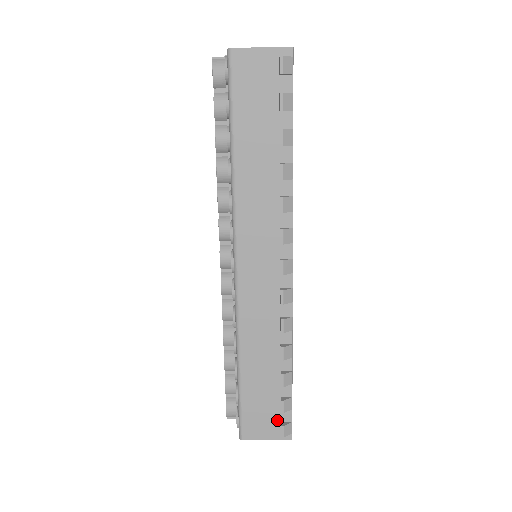
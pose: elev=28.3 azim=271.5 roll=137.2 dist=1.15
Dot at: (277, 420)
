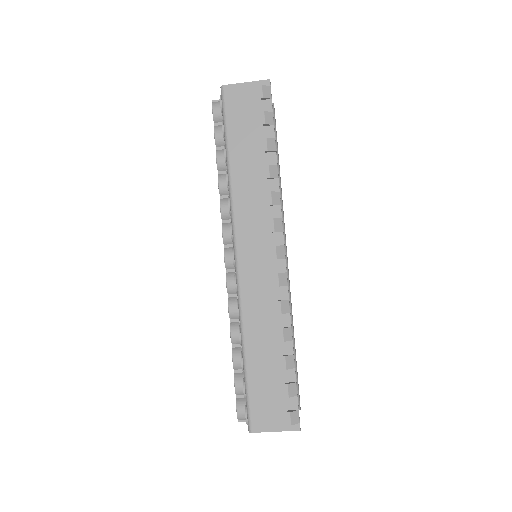
Dot at: (284, 408)
